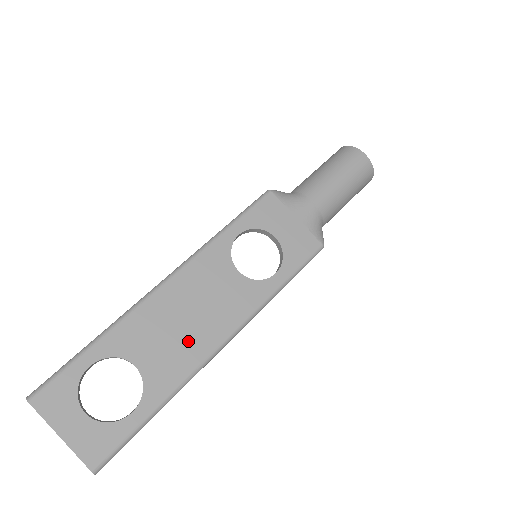
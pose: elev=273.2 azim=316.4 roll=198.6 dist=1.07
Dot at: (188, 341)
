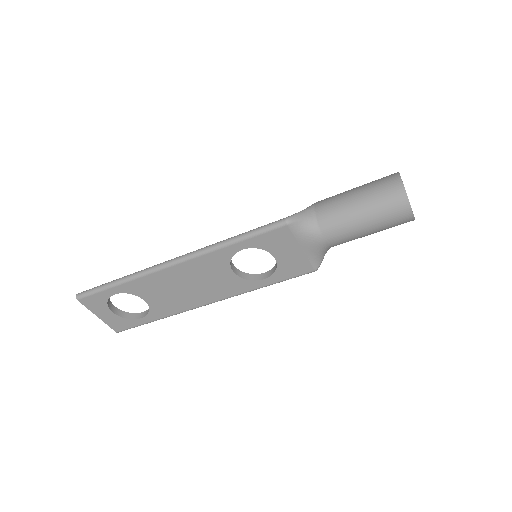
Dot at: (183, 298)
